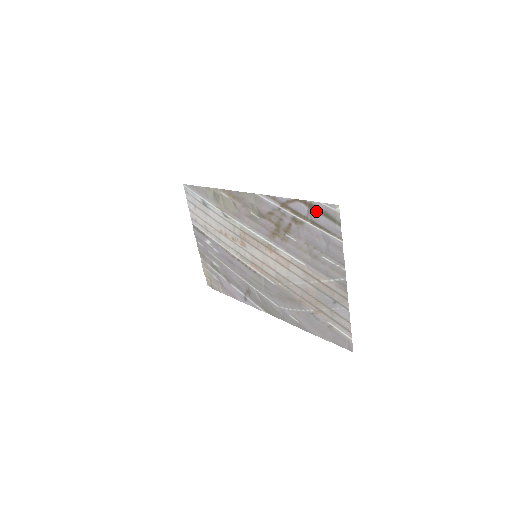
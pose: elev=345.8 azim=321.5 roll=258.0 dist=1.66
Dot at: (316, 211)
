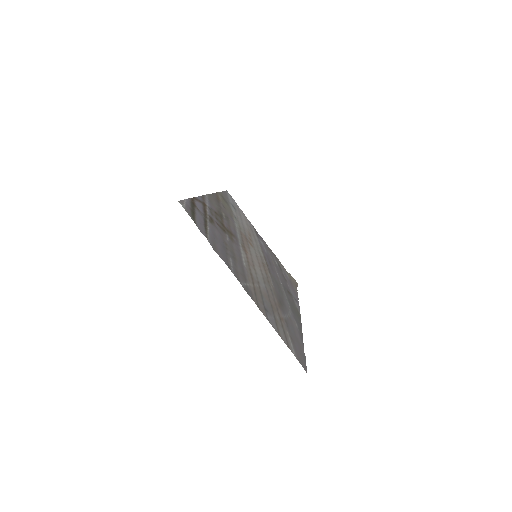
Dot at: (194, 209)
